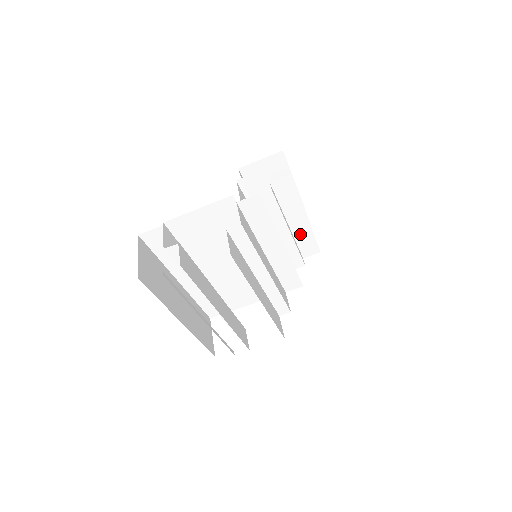
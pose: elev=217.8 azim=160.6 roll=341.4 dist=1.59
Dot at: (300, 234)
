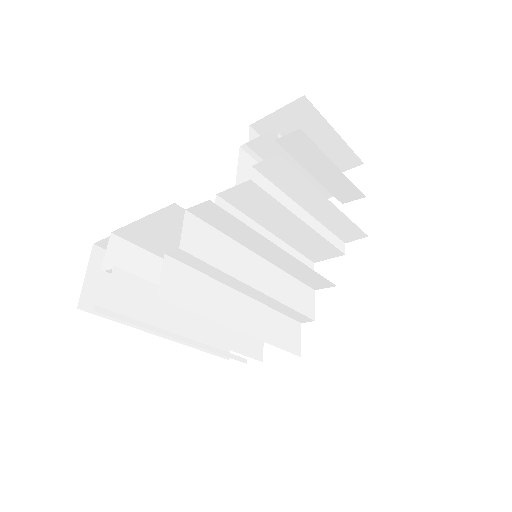
Dot at: (328, 219)
